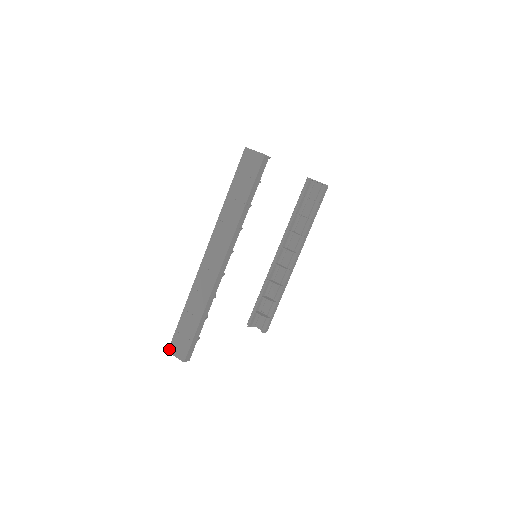
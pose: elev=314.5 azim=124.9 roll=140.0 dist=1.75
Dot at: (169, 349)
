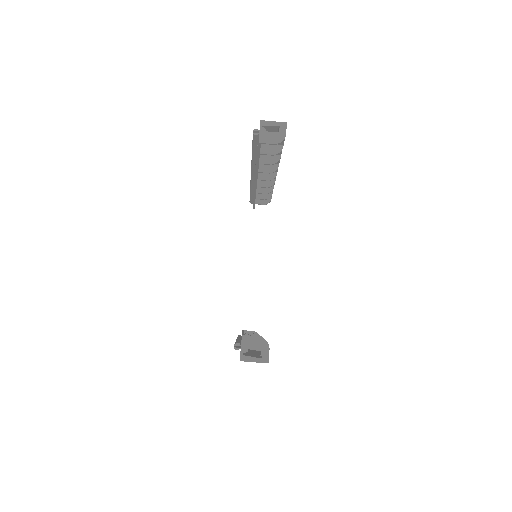
Dot at: occluded
